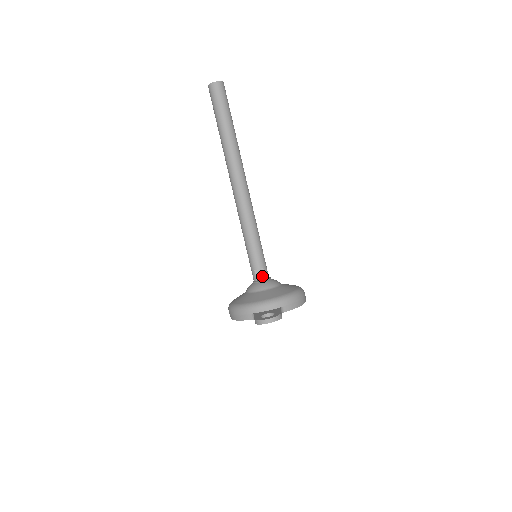
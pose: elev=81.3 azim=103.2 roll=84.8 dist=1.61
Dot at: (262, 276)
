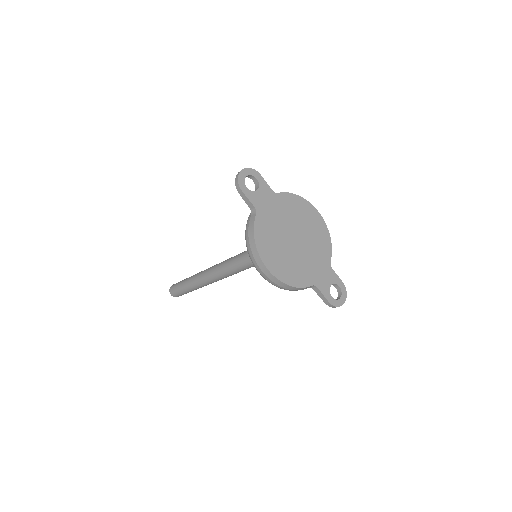
Dot at: occluded
